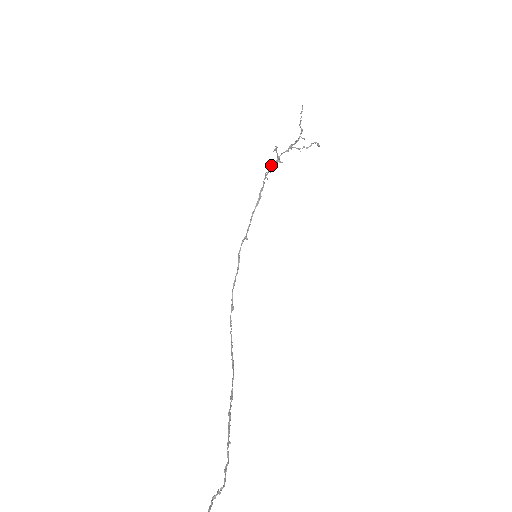
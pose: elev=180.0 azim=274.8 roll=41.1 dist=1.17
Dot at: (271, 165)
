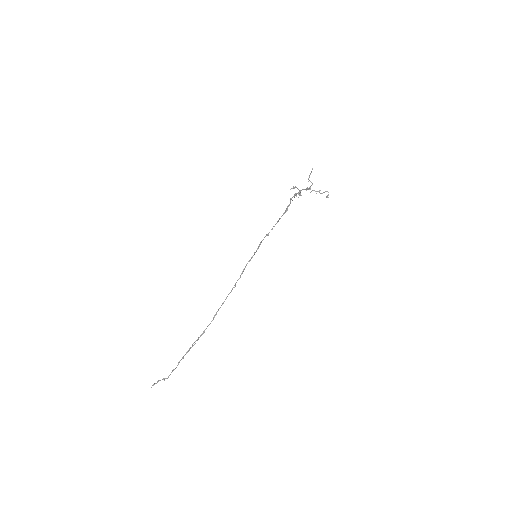
Dot at: (295, 194)
